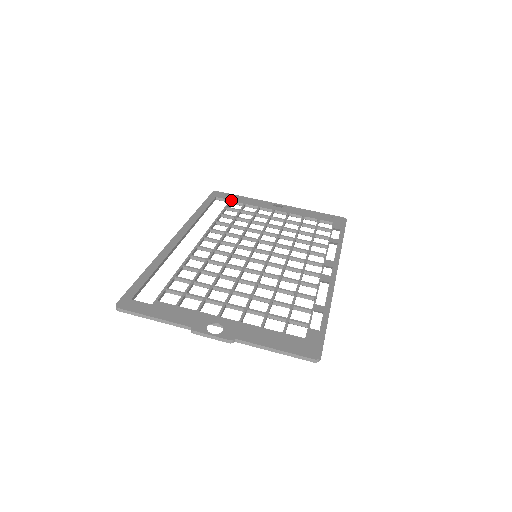
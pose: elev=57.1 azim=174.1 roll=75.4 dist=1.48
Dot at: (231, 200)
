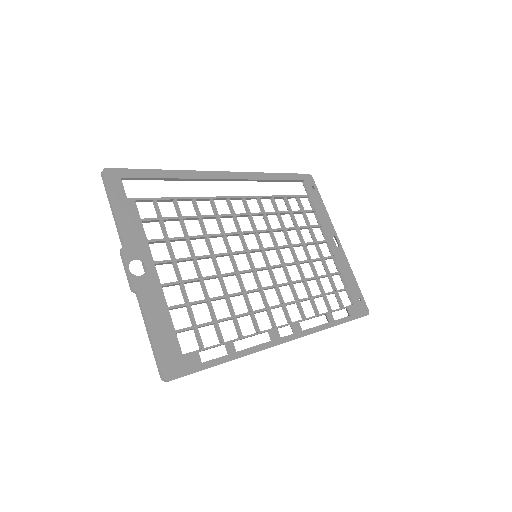
Dot at: (311, 196)
